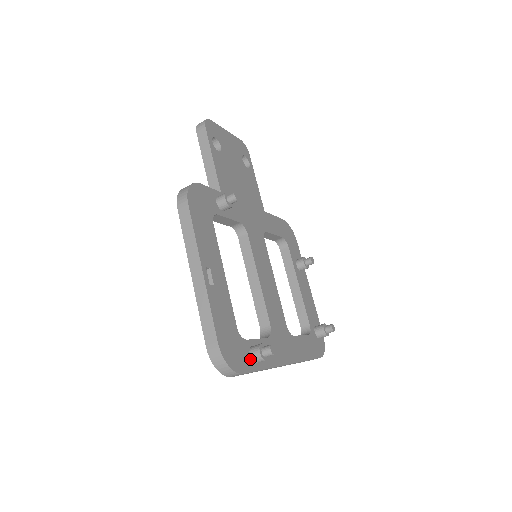
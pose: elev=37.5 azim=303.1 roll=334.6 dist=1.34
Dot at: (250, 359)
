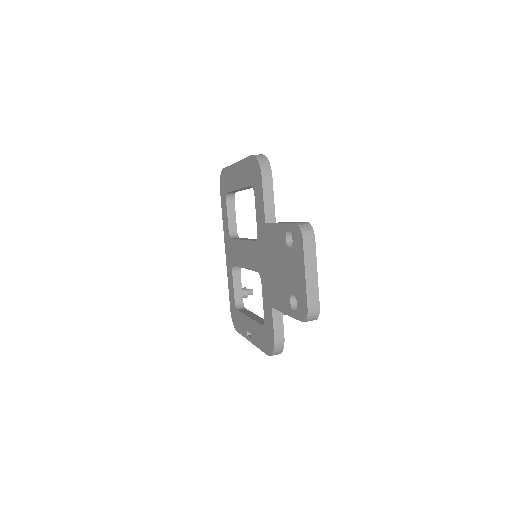
Dot at: occluded
